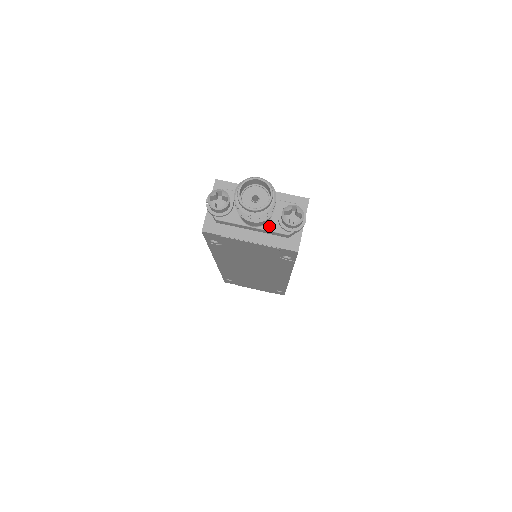
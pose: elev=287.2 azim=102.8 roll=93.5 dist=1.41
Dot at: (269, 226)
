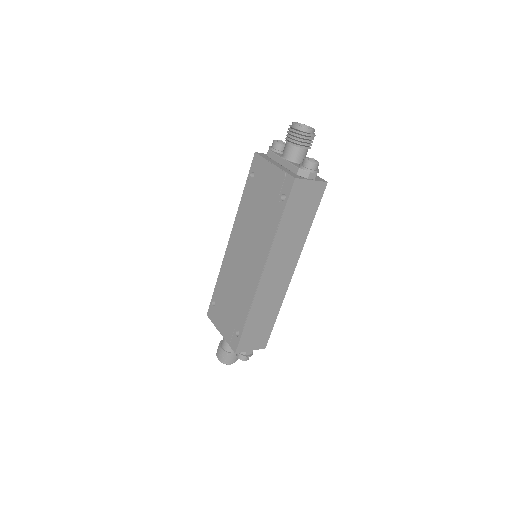
Dot at: (293, 163)
